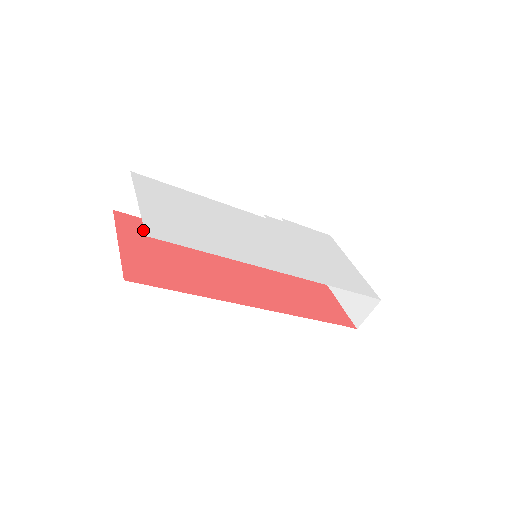
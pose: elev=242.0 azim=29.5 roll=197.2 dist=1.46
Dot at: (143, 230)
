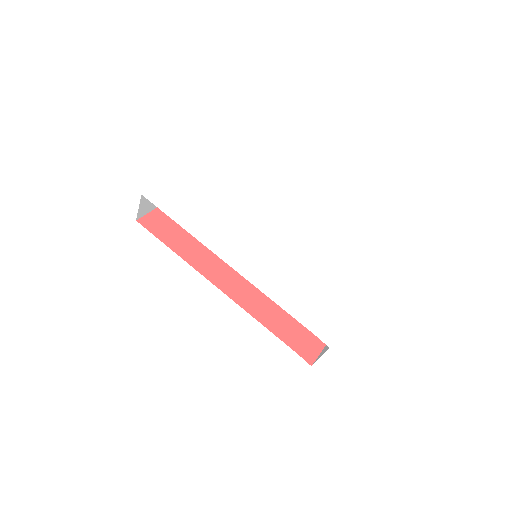
Dot at: occluded
